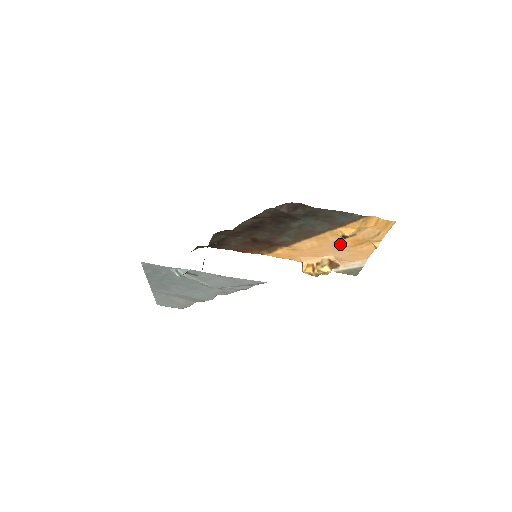
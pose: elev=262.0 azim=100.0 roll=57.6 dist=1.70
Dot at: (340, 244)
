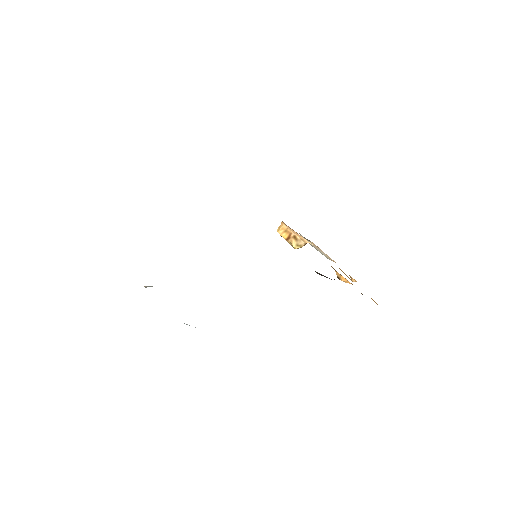
Dot at: occluded
